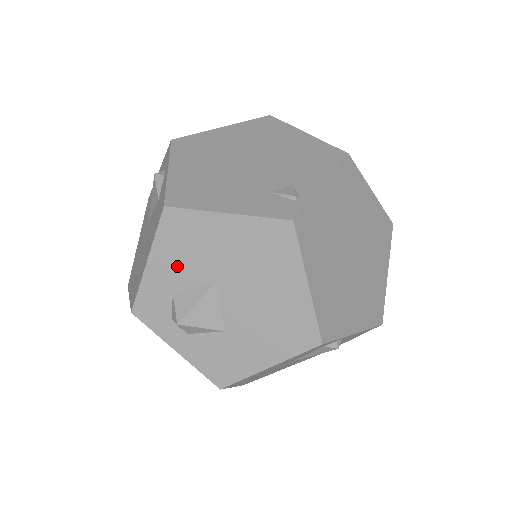
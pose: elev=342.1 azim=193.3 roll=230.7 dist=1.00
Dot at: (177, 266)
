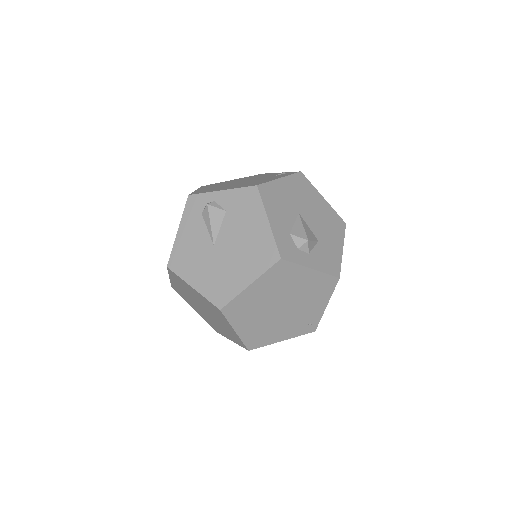
Dot at: (281, 216)
